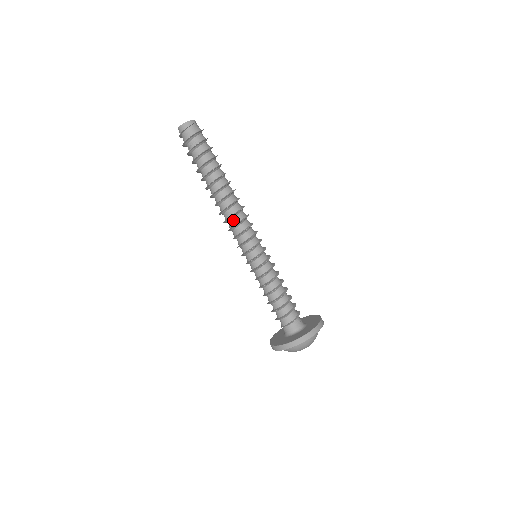
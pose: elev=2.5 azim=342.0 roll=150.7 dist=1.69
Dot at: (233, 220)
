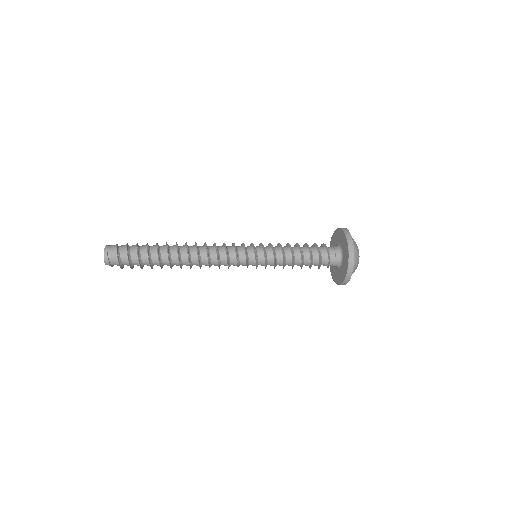
Dot at: occluded
